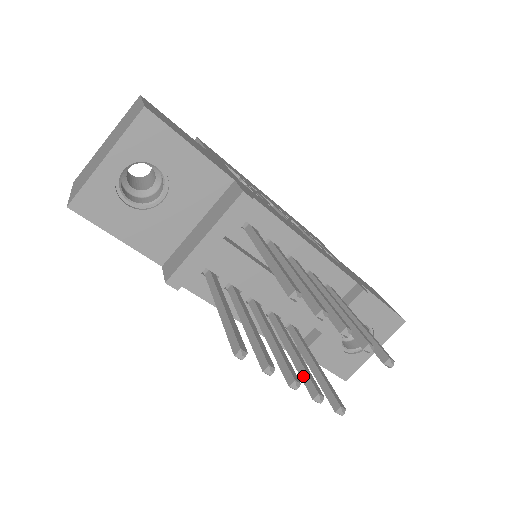
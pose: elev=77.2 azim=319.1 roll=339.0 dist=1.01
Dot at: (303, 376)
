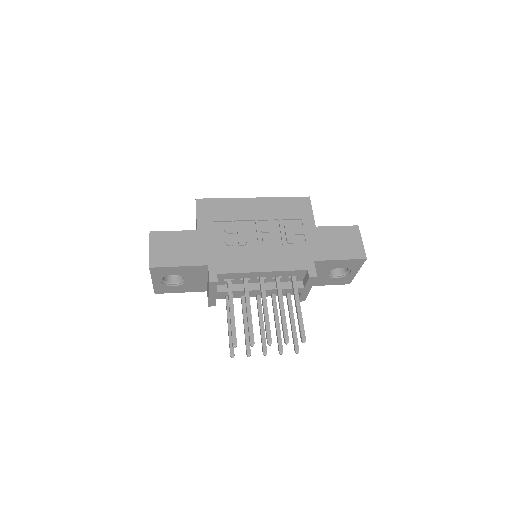
Dot at: (277, 339)
